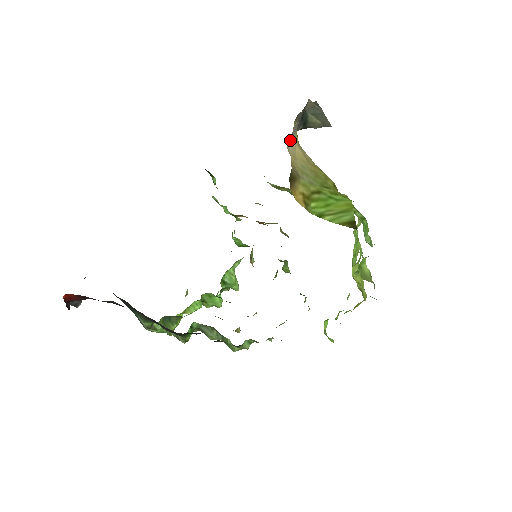
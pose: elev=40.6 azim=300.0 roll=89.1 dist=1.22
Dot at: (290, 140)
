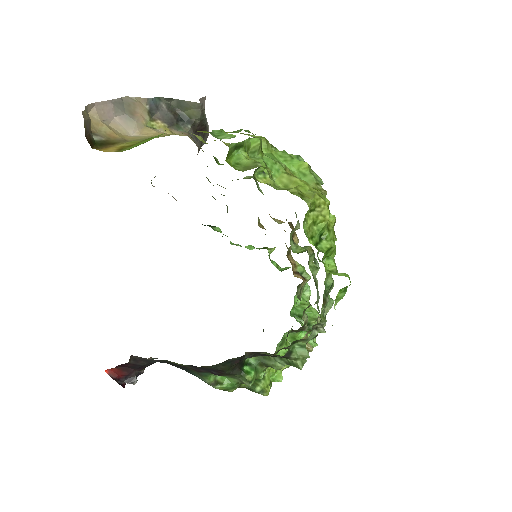
Dot at: (132, 131)
